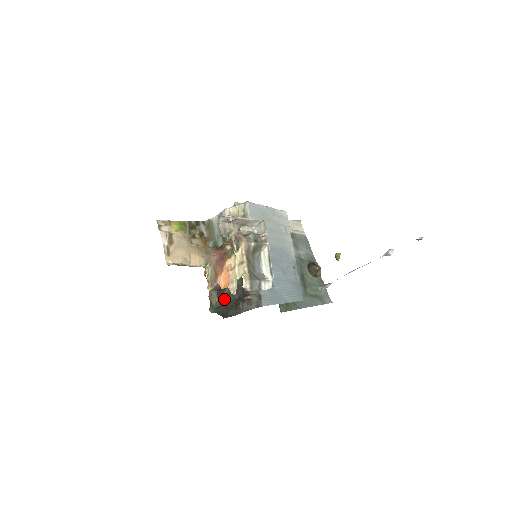
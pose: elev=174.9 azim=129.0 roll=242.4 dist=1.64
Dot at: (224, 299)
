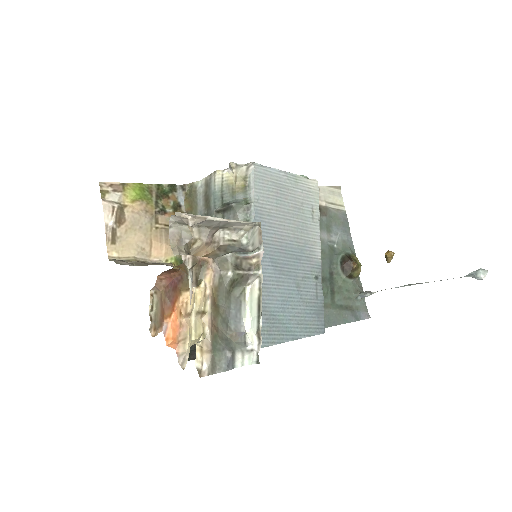
Dot at: occluded
